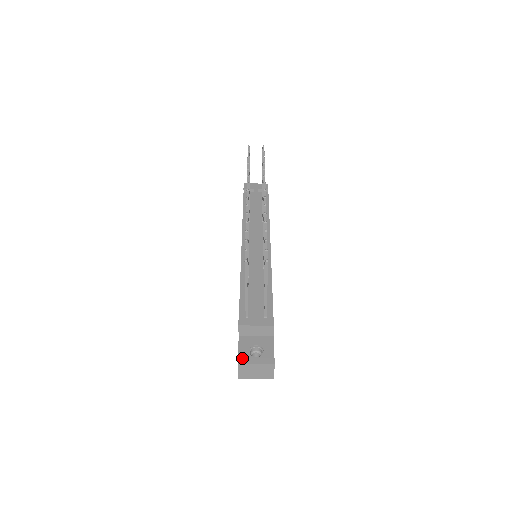
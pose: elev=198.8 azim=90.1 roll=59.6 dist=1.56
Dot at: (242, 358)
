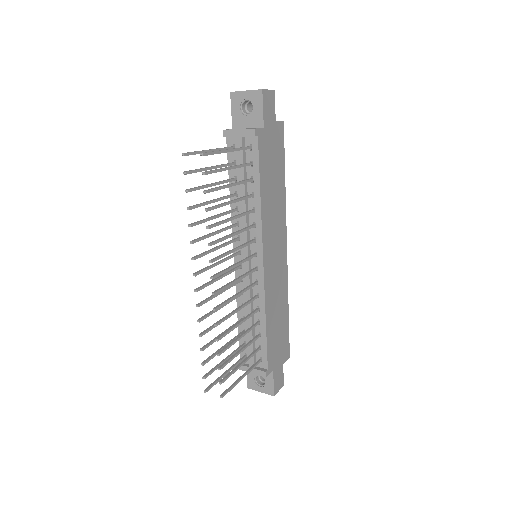
Dot at: (250, 384)
